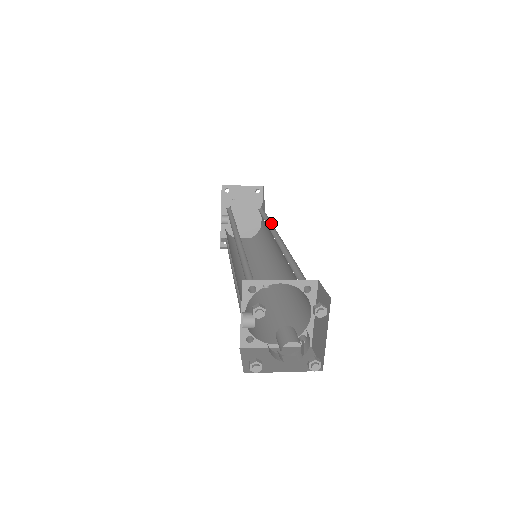
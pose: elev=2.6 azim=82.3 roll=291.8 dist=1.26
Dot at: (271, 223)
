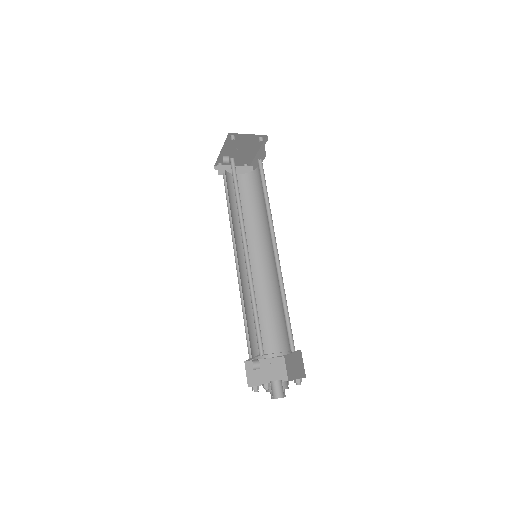
Dot at: occluded
